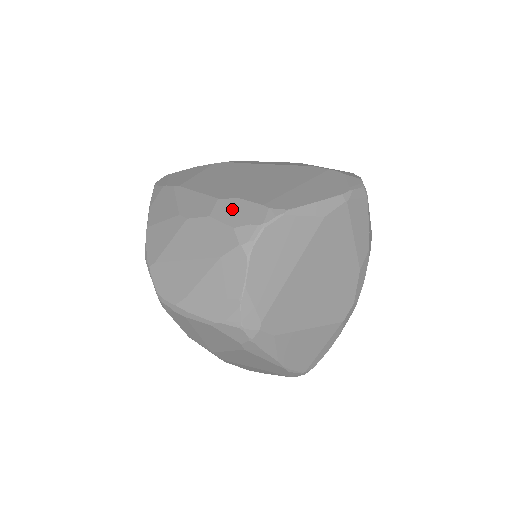
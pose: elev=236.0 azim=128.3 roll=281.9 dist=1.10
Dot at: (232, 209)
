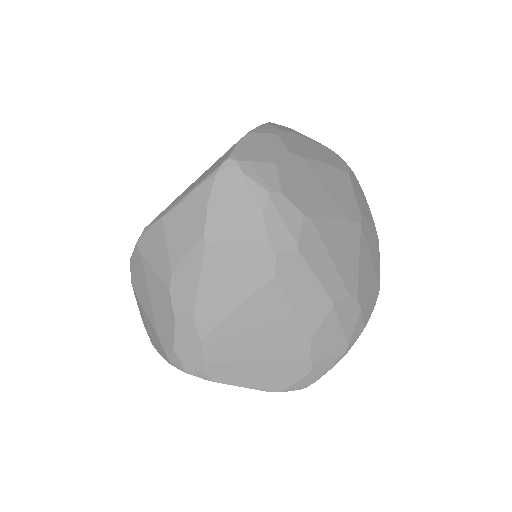
Dot at: (188, 339)
